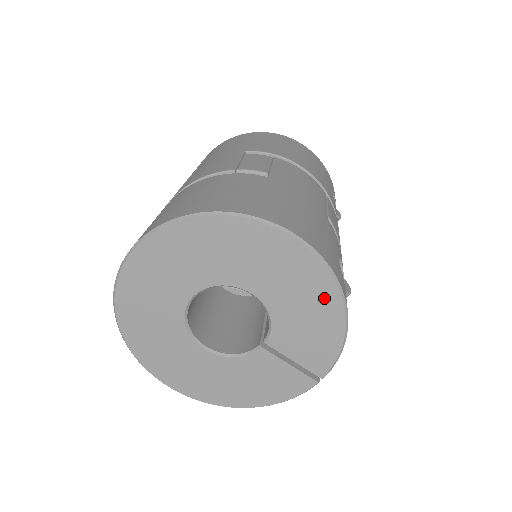
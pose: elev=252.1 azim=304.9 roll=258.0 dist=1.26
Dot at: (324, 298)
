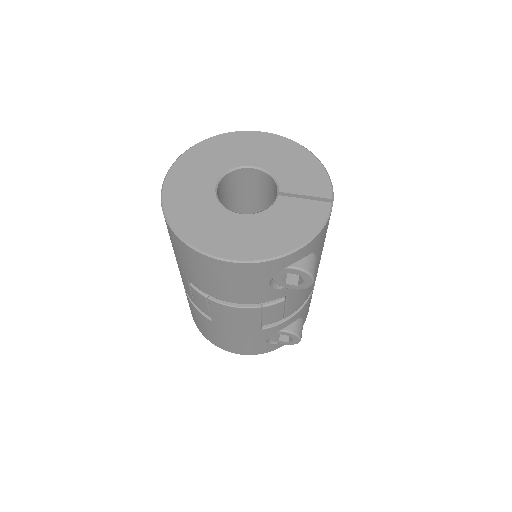
Dot at: (296, 152)
